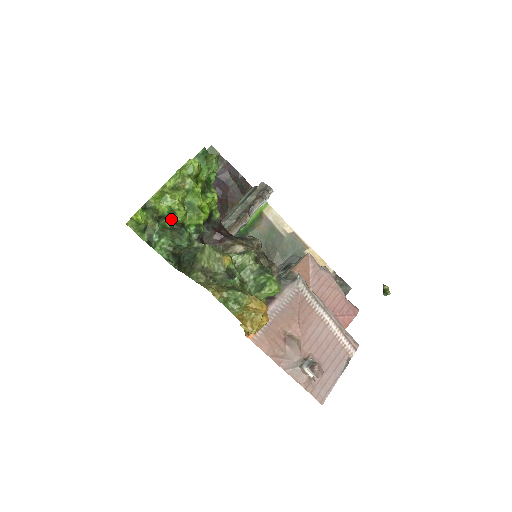
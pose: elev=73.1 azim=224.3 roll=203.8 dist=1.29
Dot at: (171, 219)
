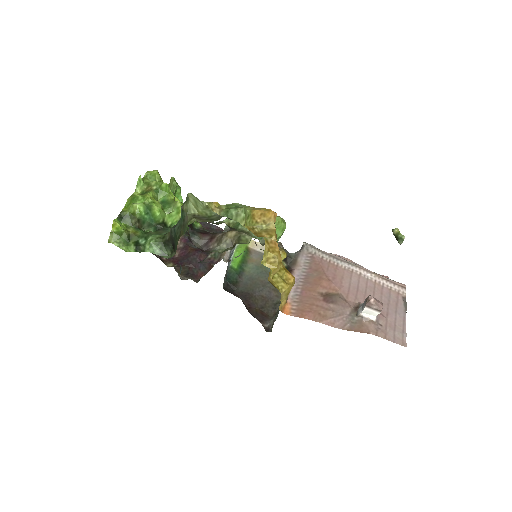
Dot at: (151, 221)
